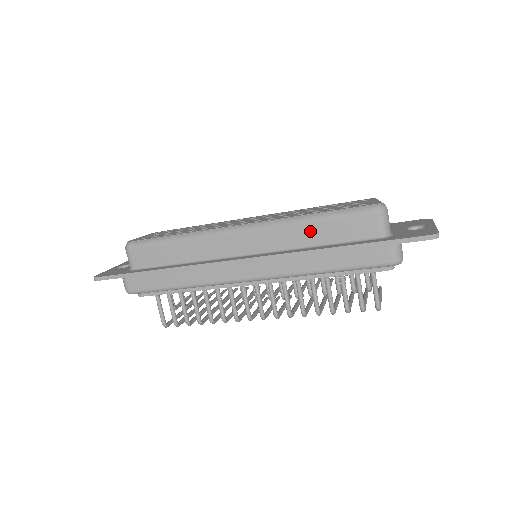
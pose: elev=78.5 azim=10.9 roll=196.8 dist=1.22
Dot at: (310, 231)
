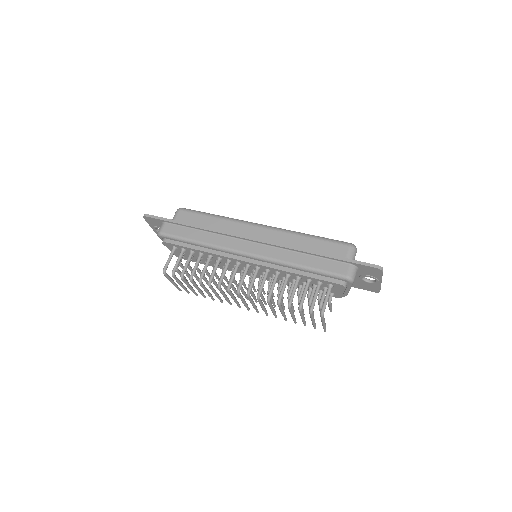
Dot at: (303, 242)
